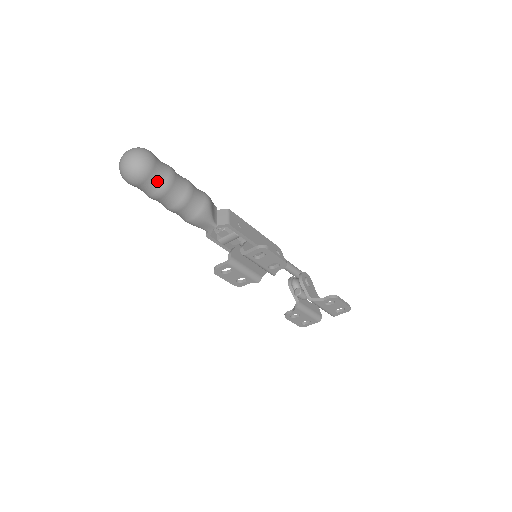
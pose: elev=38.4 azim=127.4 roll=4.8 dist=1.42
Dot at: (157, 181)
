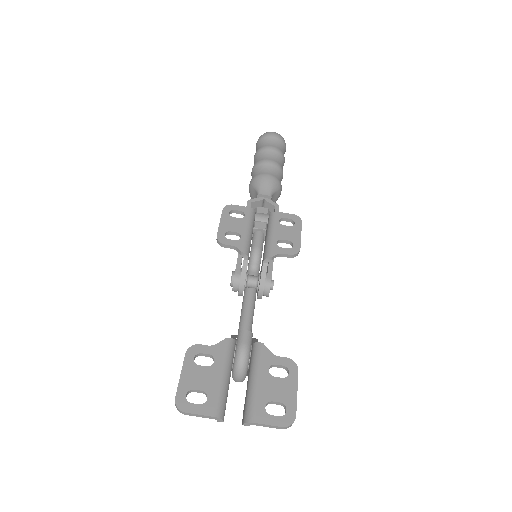
Dot at: (280, 147)
